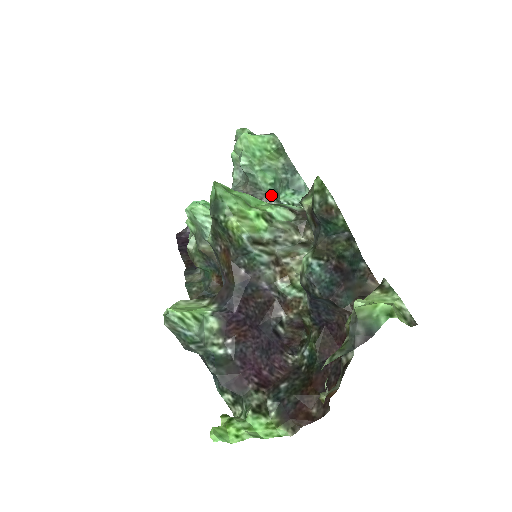
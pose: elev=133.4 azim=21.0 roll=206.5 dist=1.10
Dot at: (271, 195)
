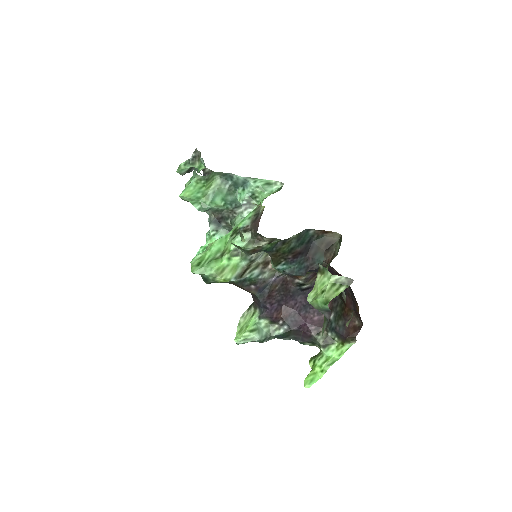
Dot at: (231, 209)
